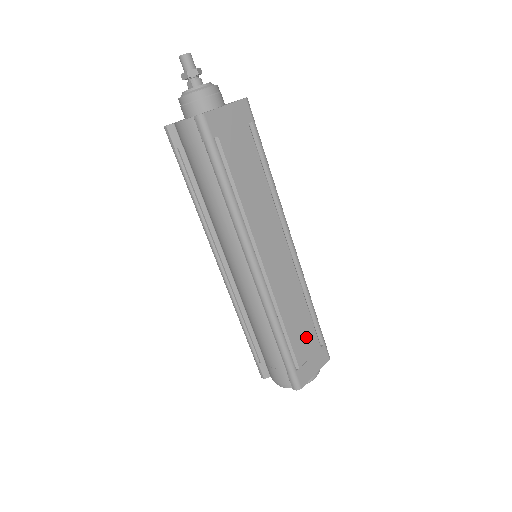
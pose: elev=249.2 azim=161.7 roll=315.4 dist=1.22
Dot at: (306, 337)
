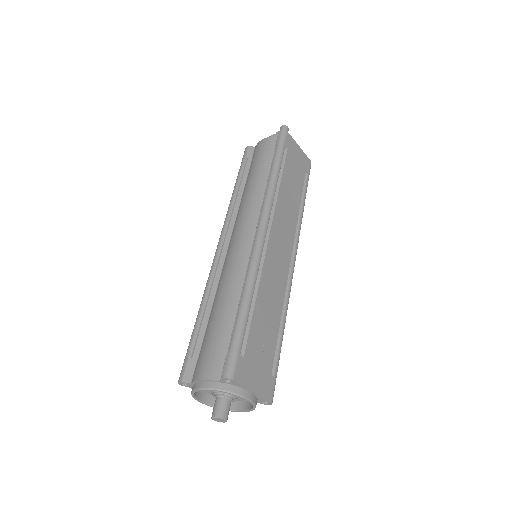
Dot at: (265, 341)
